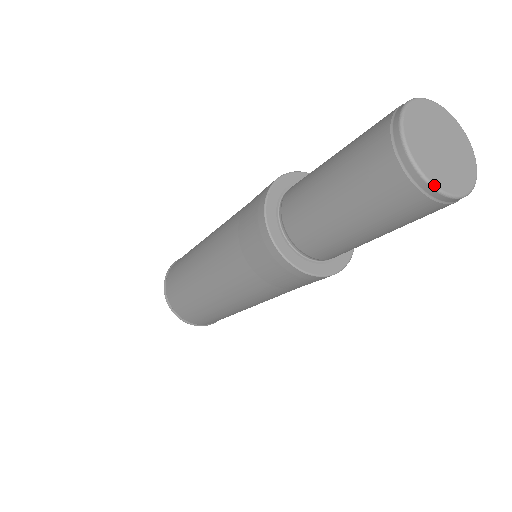
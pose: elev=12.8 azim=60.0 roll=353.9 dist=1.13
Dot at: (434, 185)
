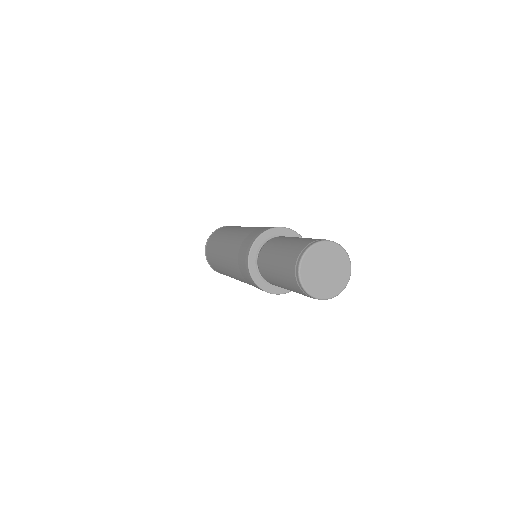
Dot at: (319, 298)
